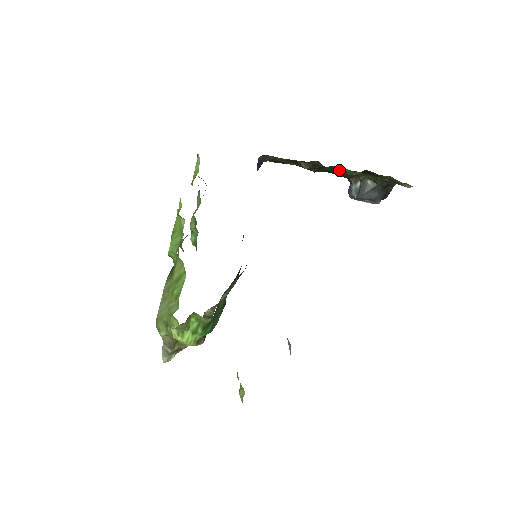
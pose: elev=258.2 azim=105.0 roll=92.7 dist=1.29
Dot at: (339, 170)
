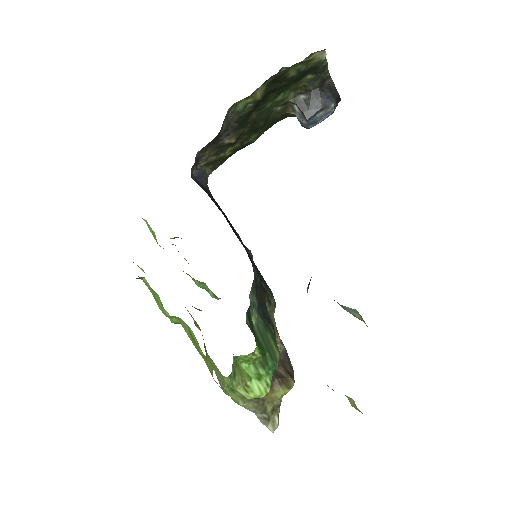
Dot at: (261, 113)
